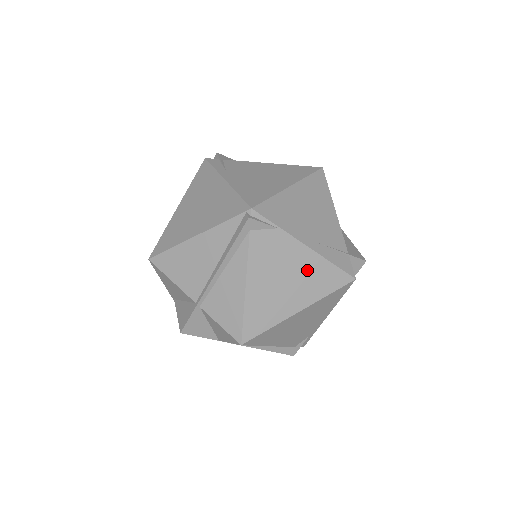
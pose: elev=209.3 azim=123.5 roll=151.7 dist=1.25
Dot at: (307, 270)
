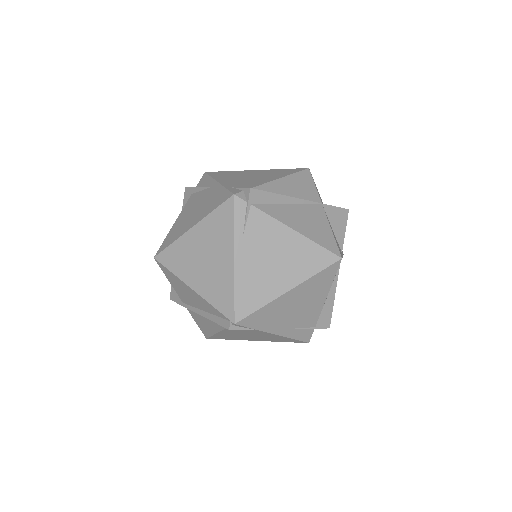
Dot at: (270, 337)
